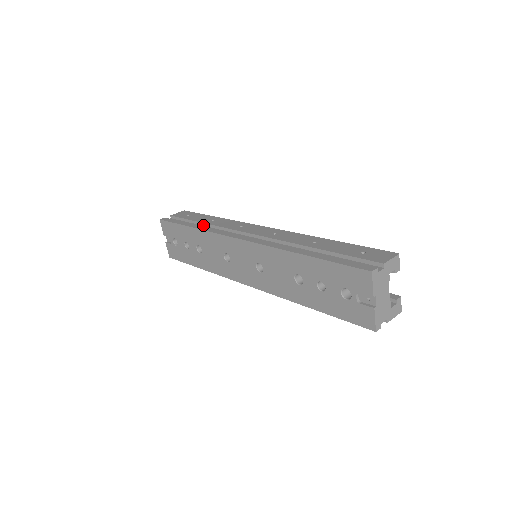
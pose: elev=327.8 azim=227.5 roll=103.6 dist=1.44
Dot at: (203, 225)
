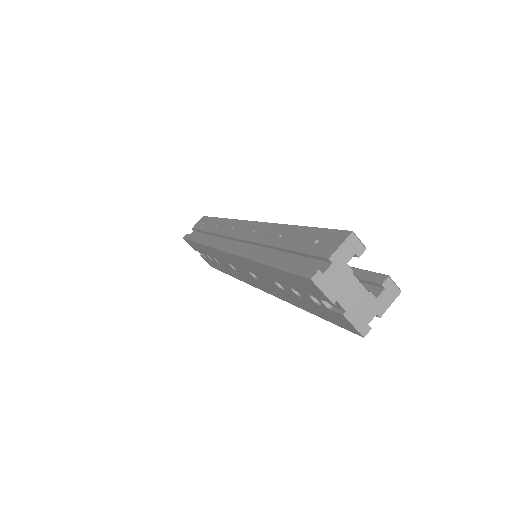
Dot at: (210, 234)
